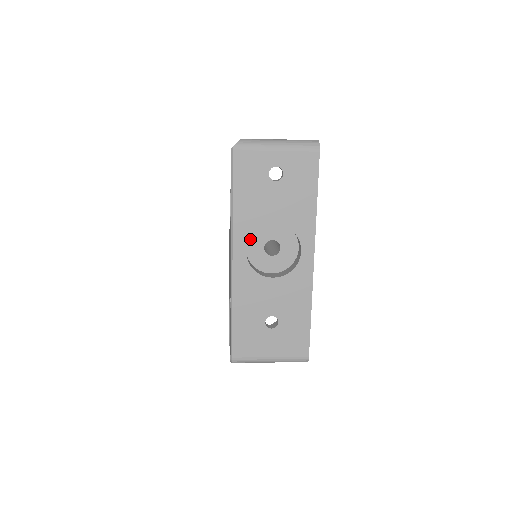
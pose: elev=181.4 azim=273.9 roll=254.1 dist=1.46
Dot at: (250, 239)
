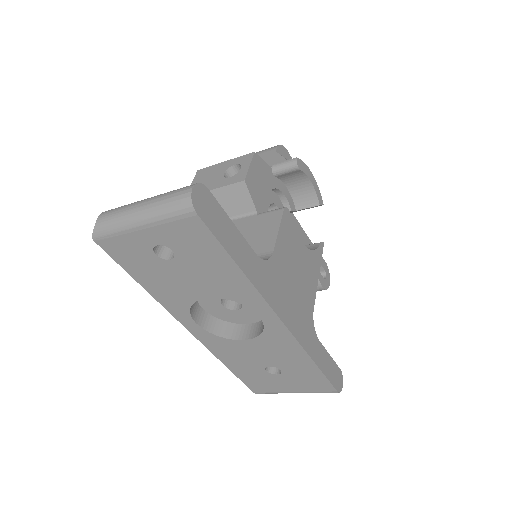
Dot at: (200, 300)
